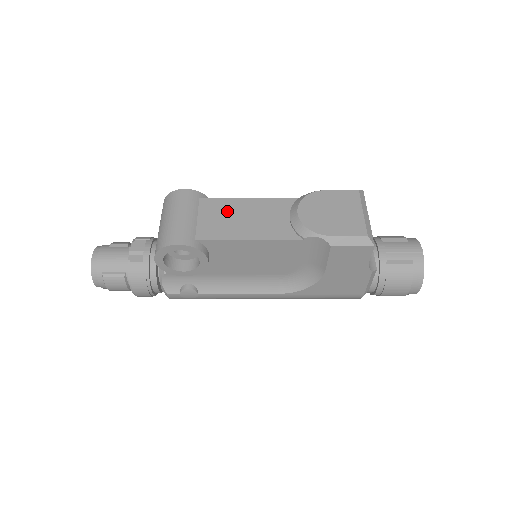
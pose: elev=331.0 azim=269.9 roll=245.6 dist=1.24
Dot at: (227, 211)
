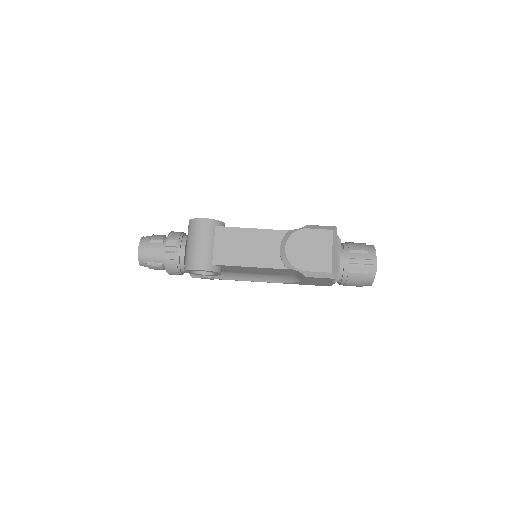
Dot at: (235, 240)
